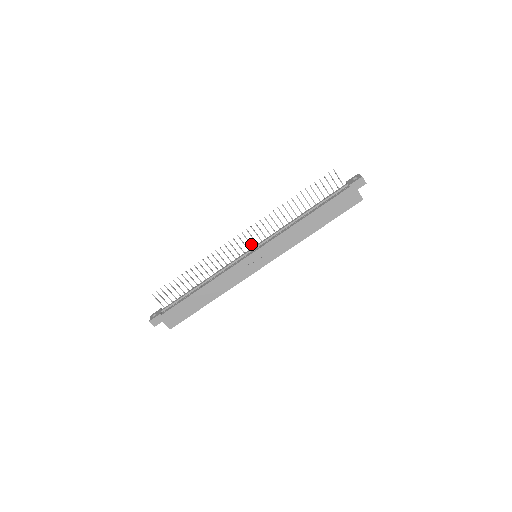
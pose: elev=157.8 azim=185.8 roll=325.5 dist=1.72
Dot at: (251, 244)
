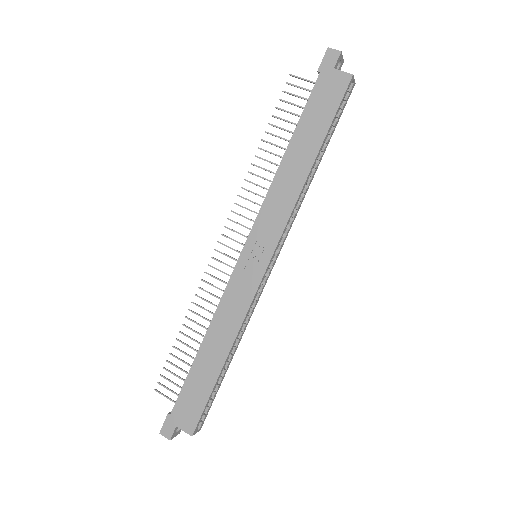
Dot at: (242, 244)
